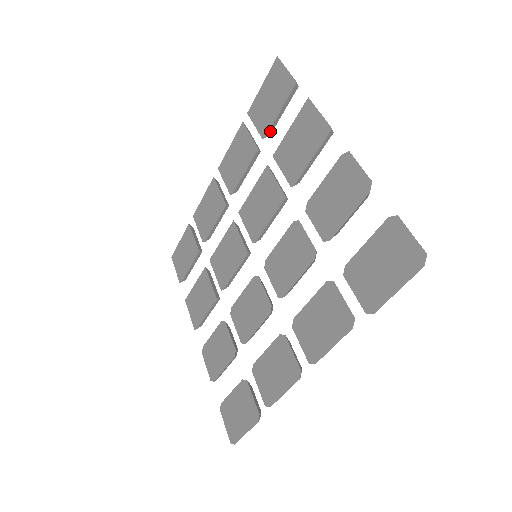
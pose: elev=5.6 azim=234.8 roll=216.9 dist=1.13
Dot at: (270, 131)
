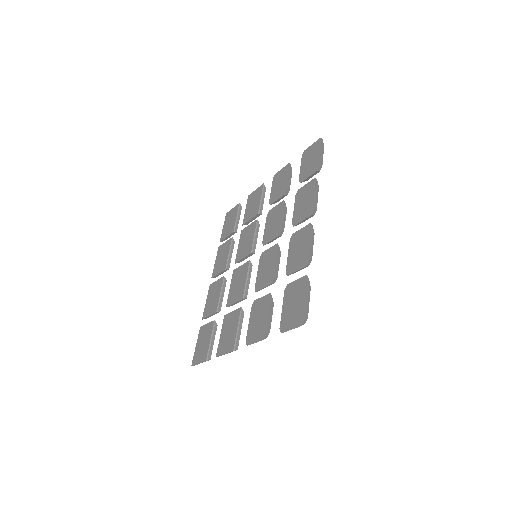
Dot at: (236, 229)
